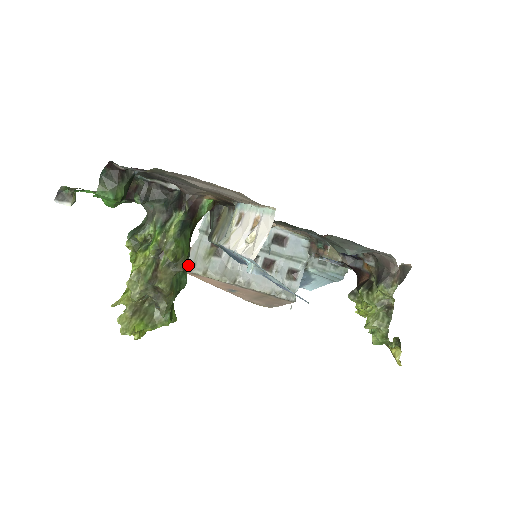
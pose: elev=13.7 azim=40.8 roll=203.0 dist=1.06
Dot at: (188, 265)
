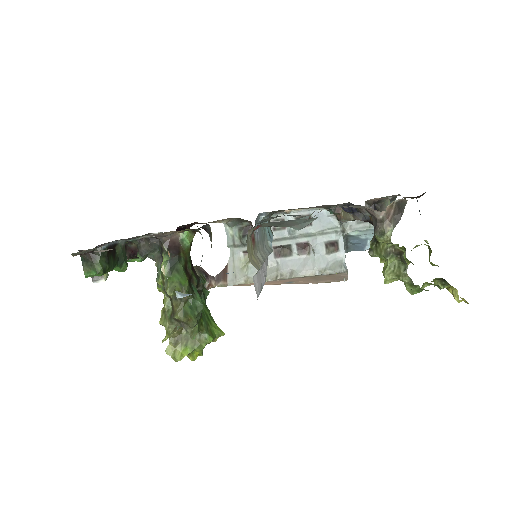
Dot at: (229, 280)
